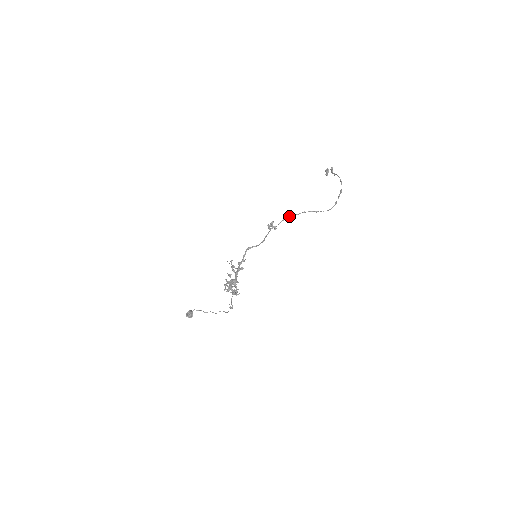
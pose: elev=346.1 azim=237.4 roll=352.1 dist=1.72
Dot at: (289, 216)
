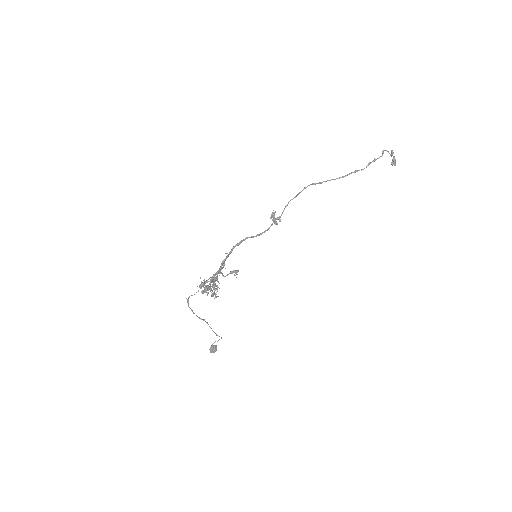
Dot at: occluded
